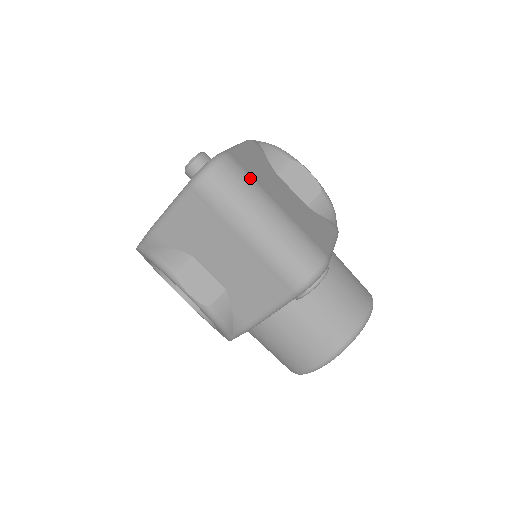
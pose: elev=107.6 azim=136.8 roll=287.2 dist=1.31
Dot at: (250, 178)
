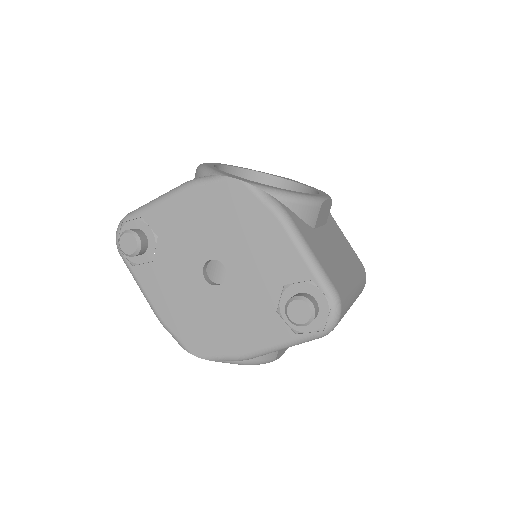
Dot at: (345, 287)
